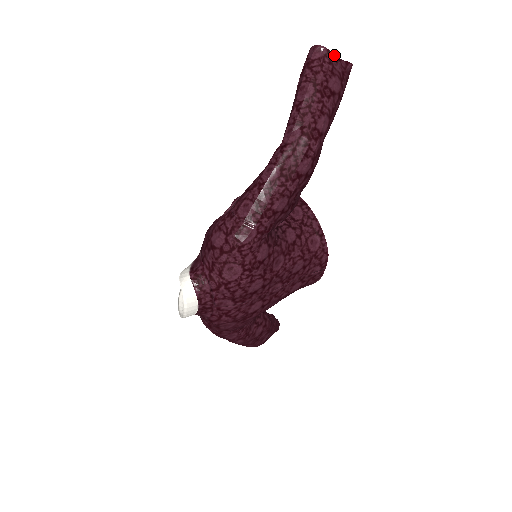
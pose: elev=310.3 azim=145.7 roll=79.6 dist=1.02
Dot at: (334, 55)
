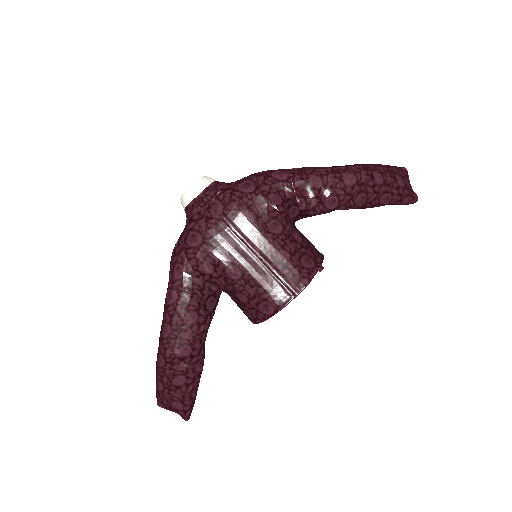
Dot at: (409, 180)
